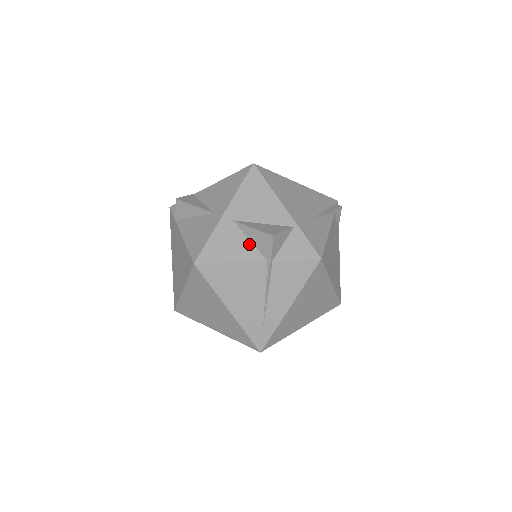
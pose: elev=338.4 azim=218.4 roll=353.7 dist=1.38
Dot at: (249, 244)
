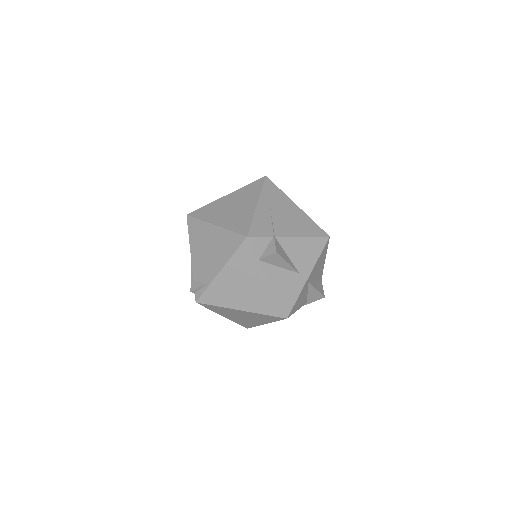
Dot at: (306, 296)
